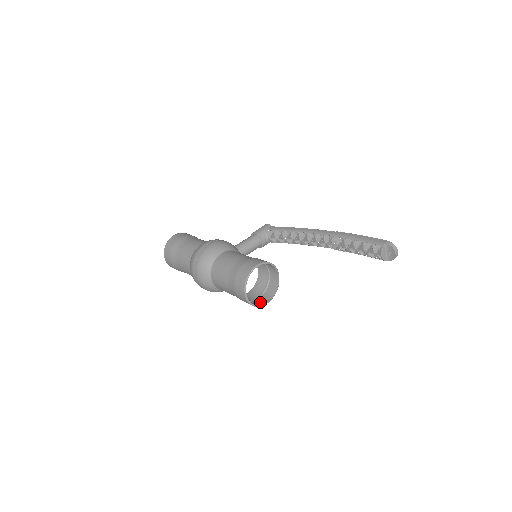
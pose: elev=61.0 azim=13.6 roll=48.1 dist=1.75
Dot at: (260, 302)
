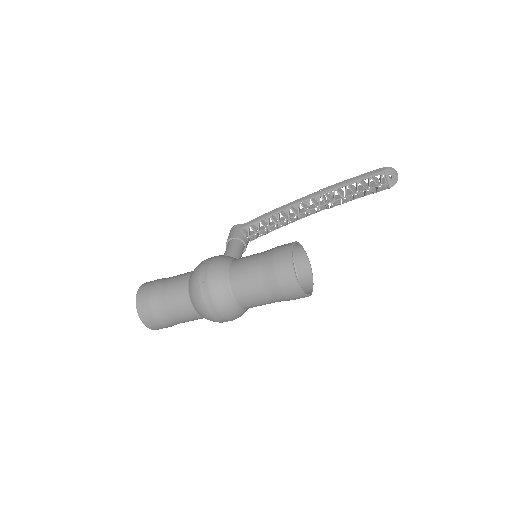
Dot at: (305, 292)
